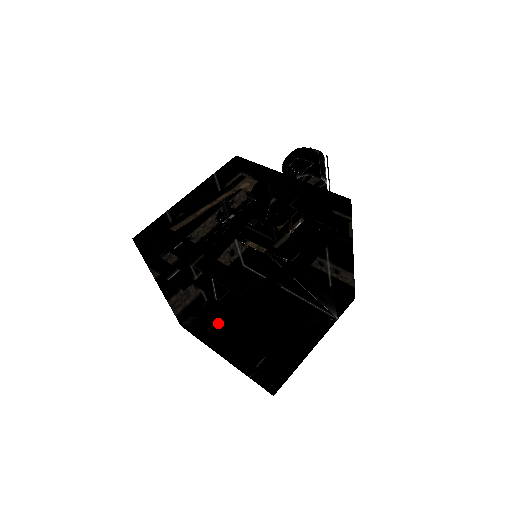
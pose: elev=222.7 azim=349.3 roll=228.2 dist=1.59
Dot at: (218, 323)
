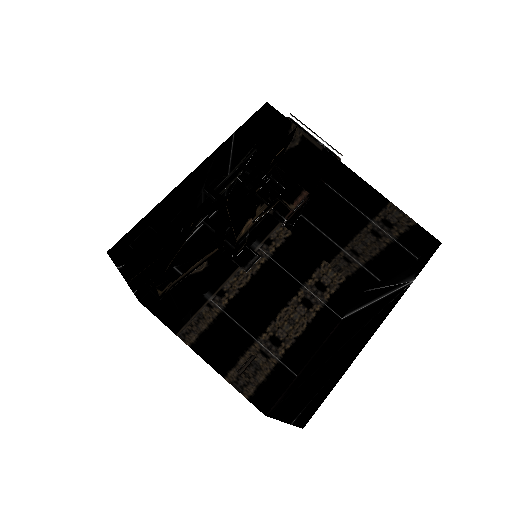
Dot at: (294, 388)
